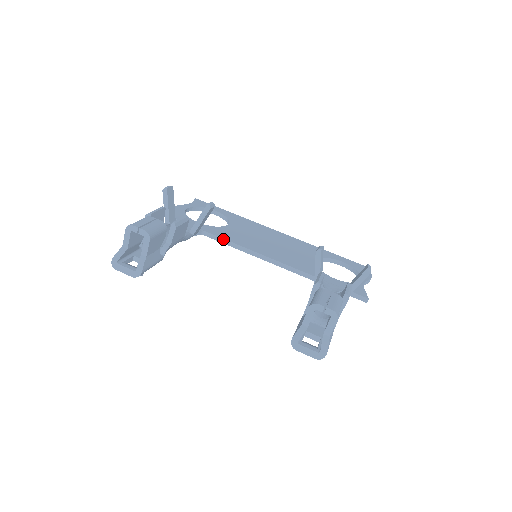
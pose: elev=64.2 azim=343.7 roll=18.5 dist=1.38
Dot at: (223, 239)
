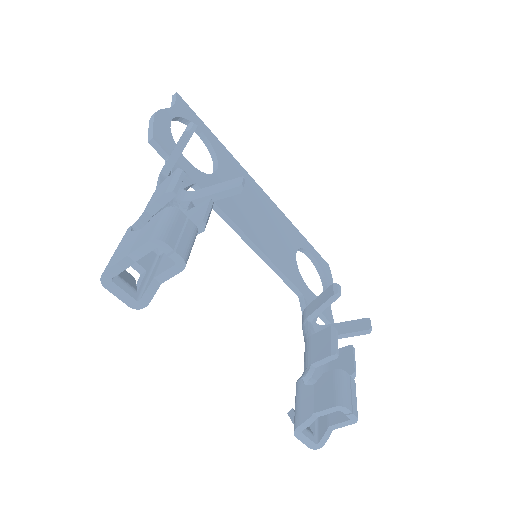
Dot at: (217, 206)
